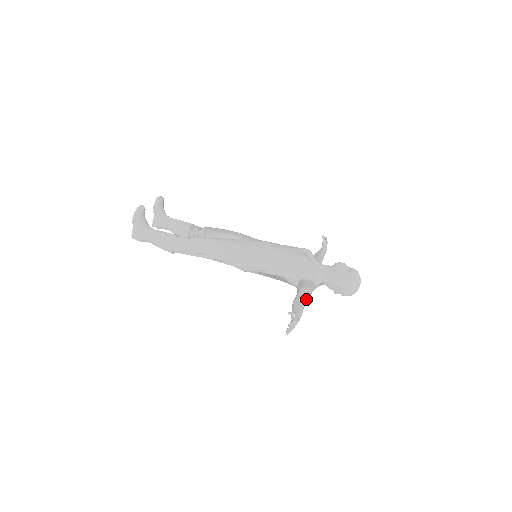
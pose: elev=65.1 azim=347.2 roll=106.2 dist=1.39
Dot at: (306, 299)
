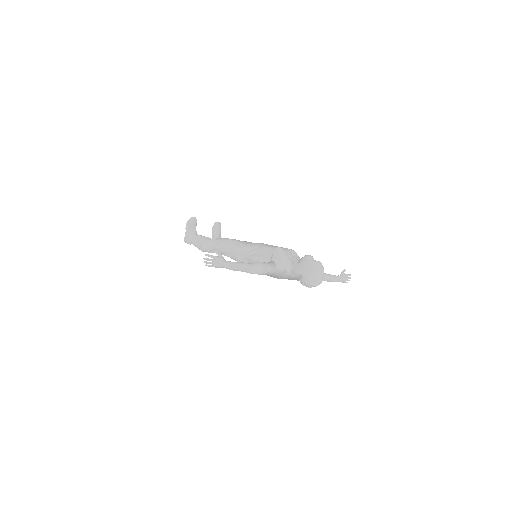
Dot at: (255, 266)
